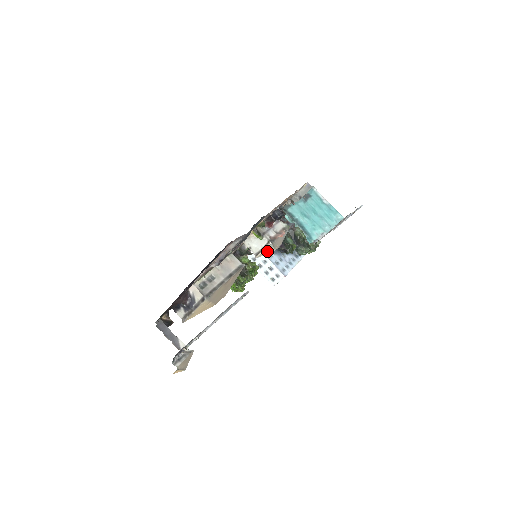
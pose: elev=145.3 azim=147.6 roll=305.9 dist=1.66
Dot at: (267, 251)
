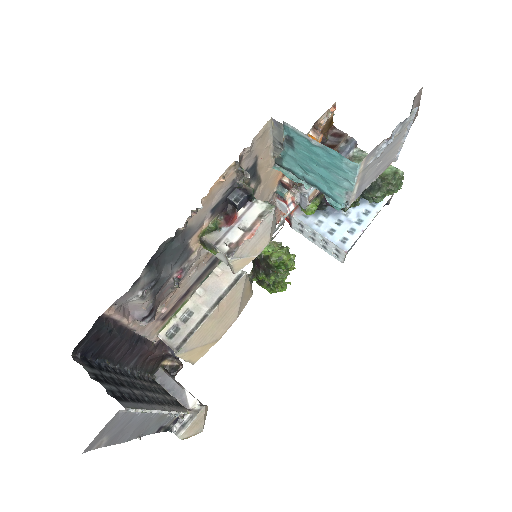
Dot at: (241, 263)
